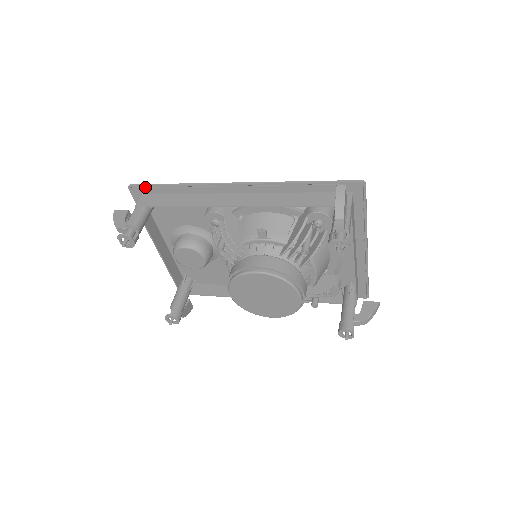
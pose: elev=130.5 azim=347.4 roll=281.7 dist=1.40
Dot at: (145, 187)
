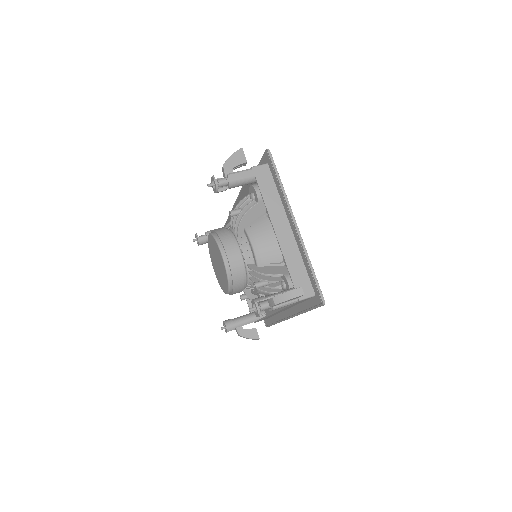
Dot at: occluded
